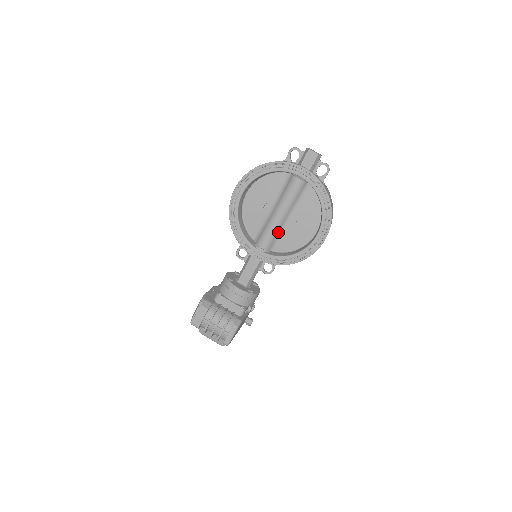
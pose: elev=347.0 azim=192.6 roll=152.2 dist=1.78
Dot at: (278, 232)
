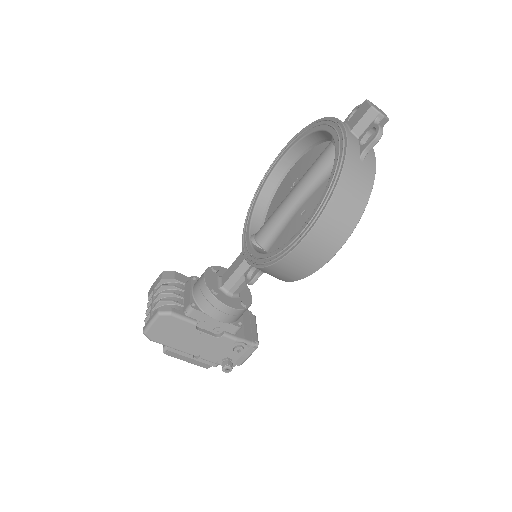
Dot at: (281, 222)
